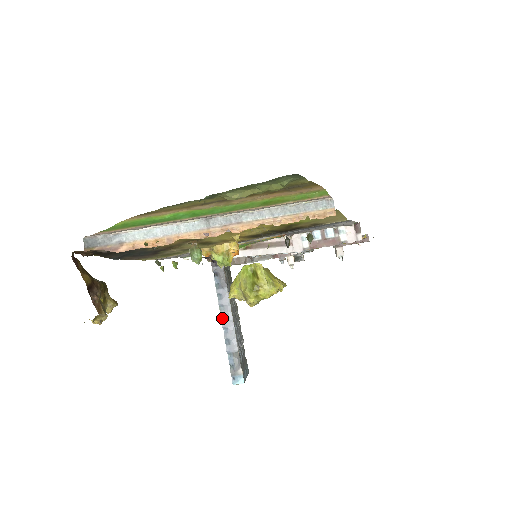
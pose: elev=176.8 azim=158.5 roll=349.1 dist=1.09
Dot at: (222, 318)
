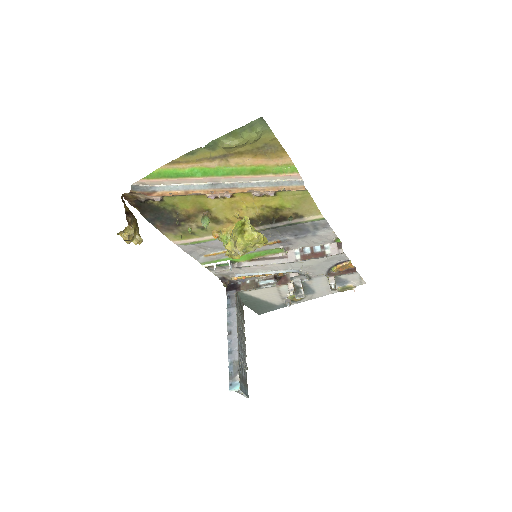
Dot at: (228, 332)
